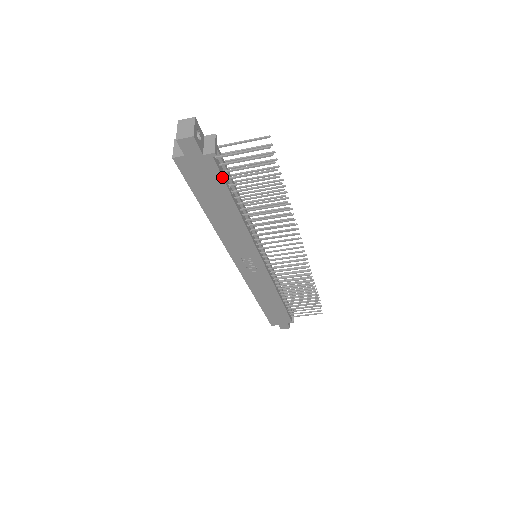
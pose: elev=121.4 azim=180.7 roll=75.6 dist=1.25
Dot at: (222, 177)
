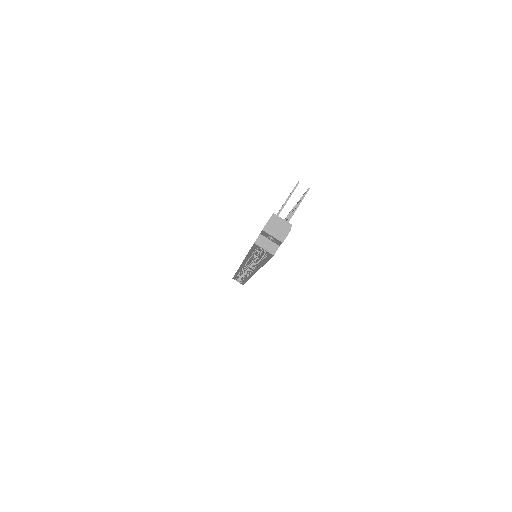
Dot at: occluded
